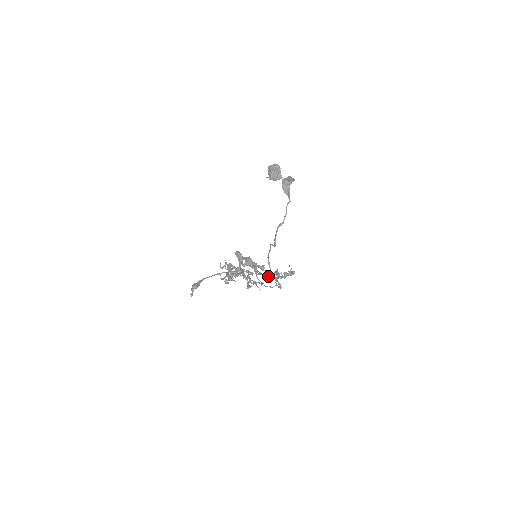
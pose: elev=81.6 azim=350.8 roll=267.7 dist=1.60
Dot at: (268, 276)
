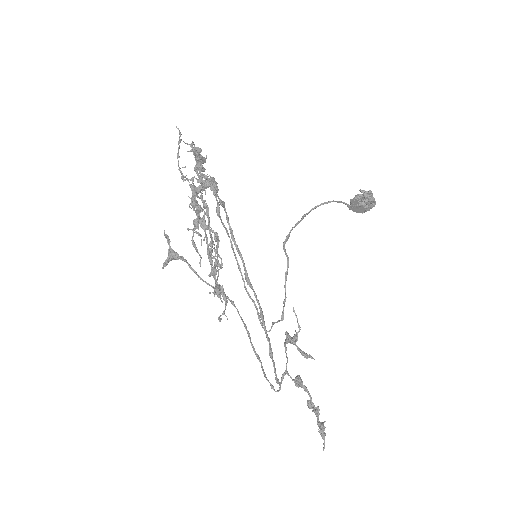
Dot at: (254, 302)
